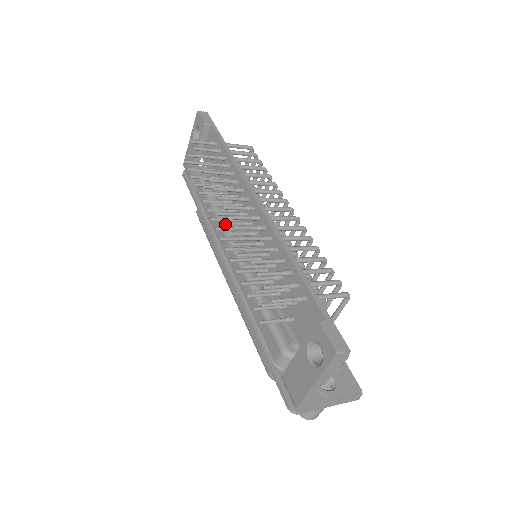
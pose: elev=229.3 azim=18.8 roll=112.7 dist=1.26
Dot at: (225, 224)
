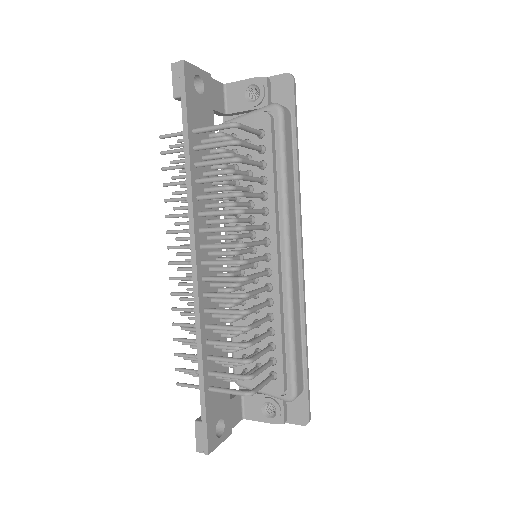
Dot at: (180, 270)
